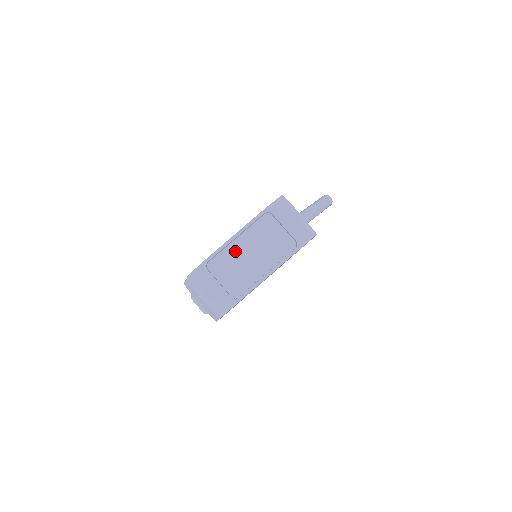
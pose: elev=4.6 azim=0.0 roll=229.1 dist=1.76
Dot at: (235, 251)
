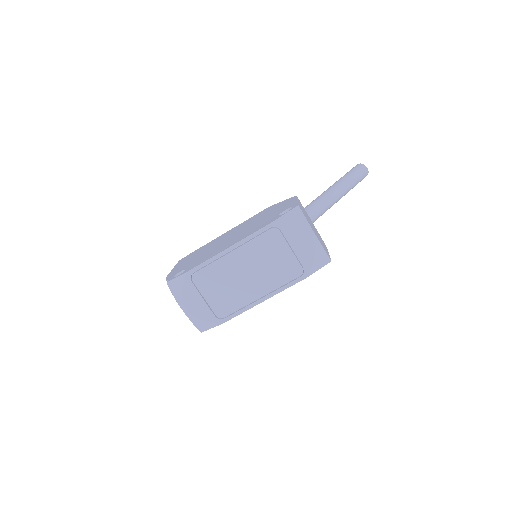
Dot at: (227, 266)
